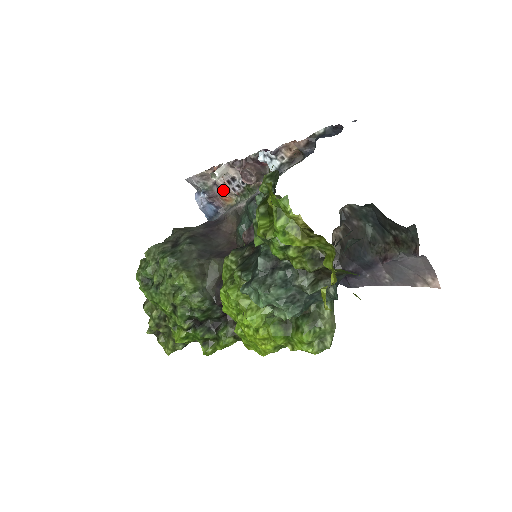
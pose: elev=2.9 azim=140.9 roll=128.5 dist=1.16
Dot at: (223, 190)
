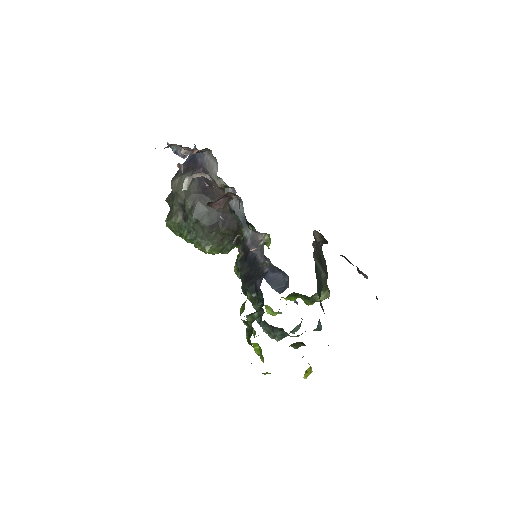
Dot at: (193, 152)
